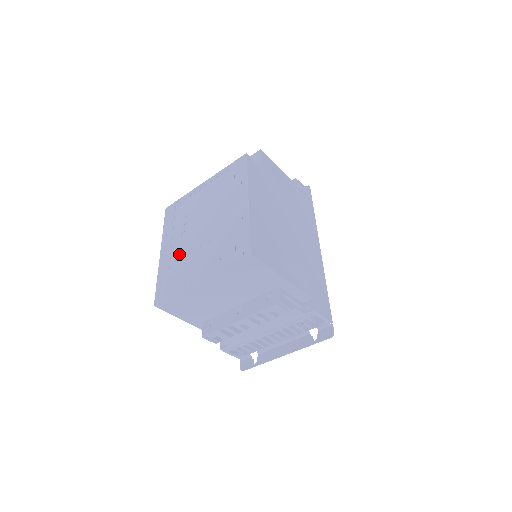
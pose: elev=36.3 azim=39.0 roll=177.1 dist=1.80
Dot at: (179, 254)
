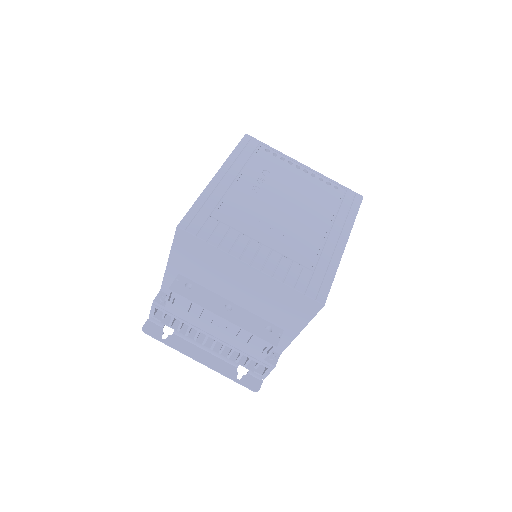
Dot at: (240, 206)
